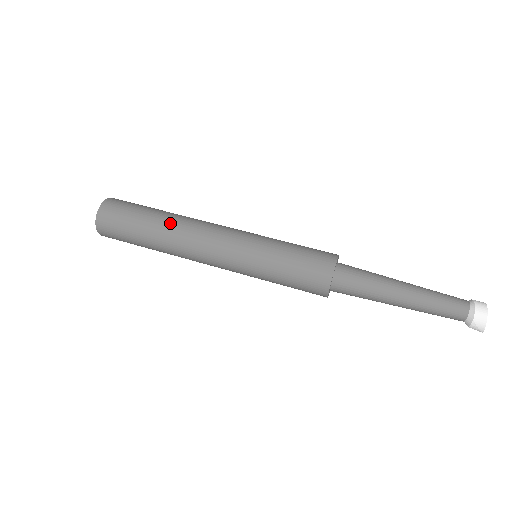
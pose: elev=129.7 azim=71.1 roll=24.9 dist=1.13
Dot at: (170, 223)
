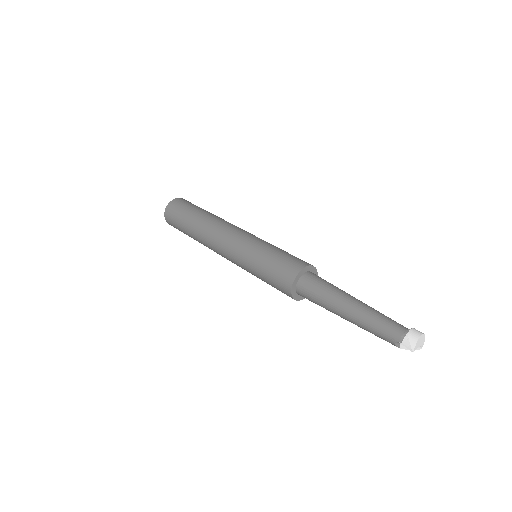
Dot at: (216, 216)
